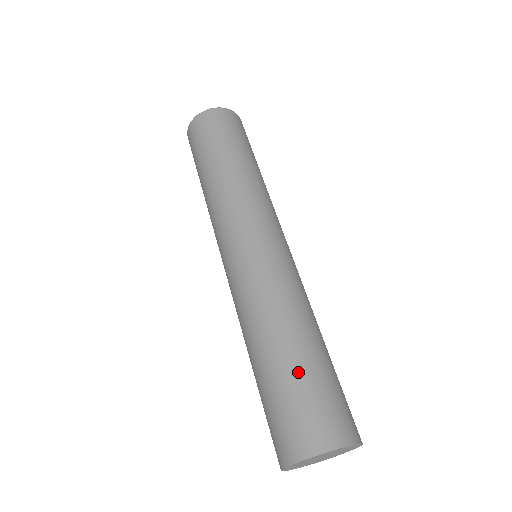
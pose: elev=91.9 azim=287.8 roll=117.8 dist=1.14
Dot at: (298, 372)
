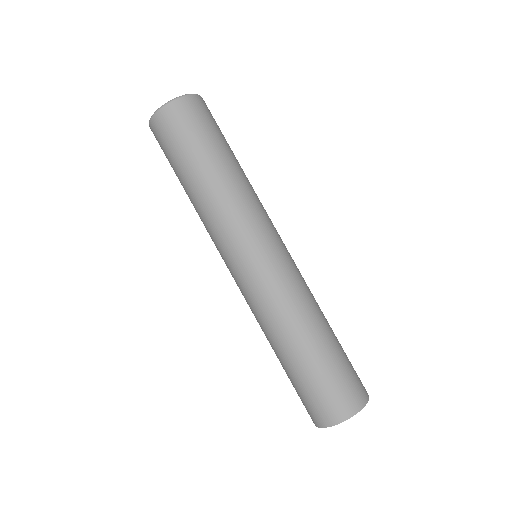
Dot at: (329, 361)
